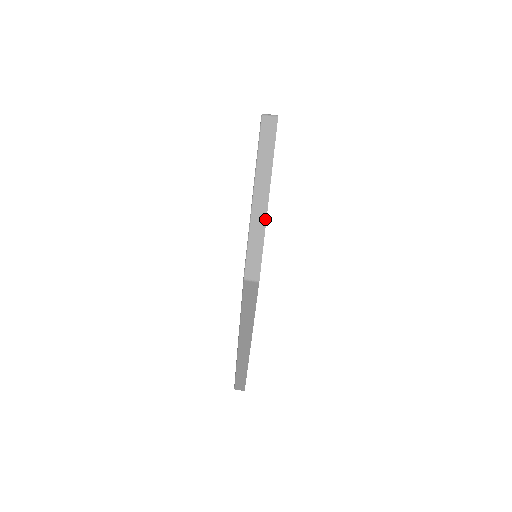
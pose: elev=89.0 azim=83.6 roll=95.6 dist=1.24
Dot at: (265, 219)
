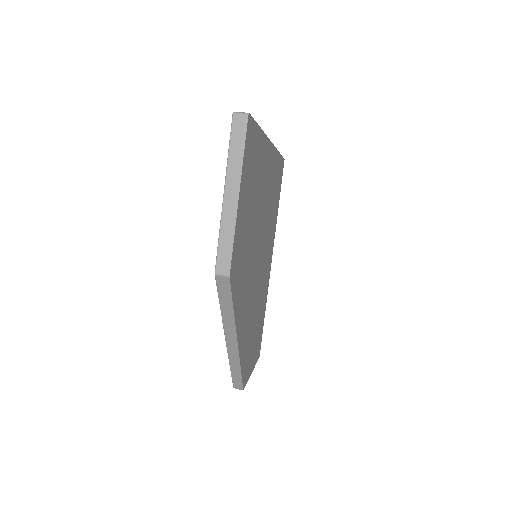
Dot at: (235, 215)
